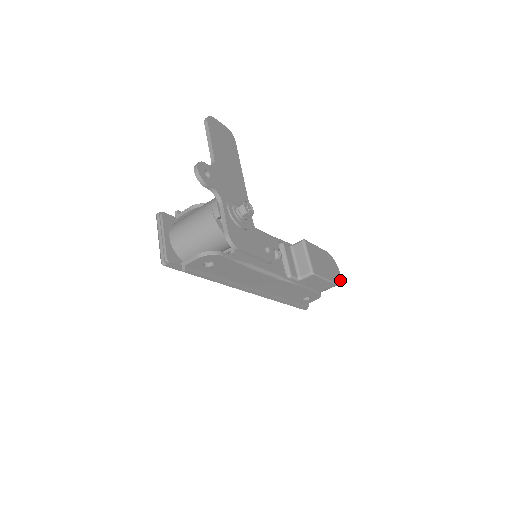
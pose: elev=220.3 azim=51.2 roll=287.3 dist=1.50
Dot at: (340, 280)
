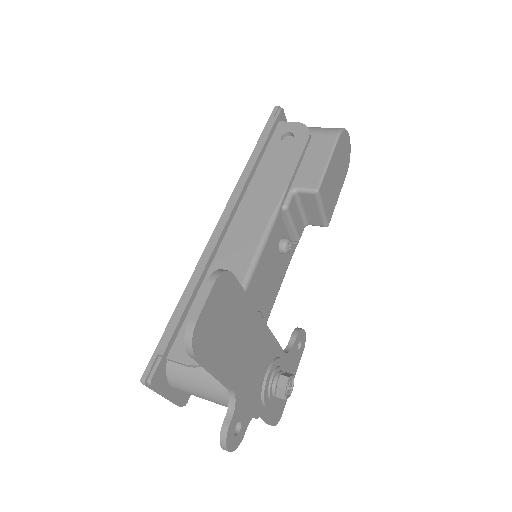
Dot at: occluded
